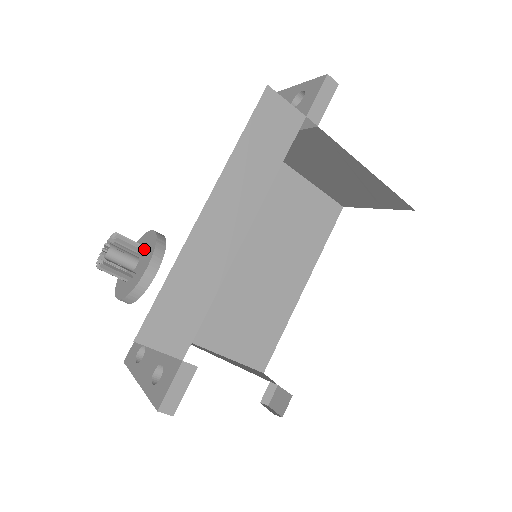
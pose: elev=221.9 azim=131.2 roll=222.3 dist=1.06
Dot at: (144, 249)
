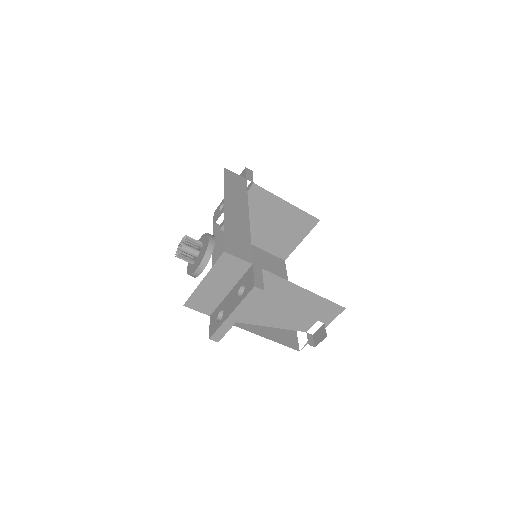
Dot at: occluded
